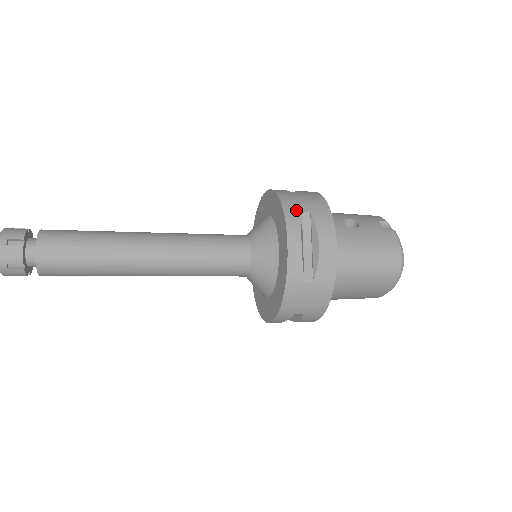
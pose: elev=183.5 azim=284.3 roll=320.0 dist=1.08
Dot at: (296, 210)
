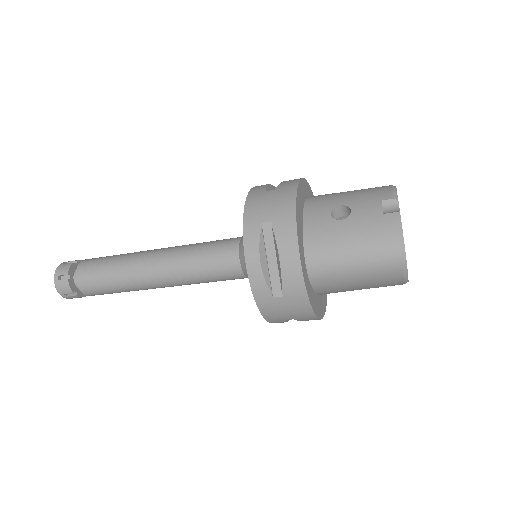
Dot at: (256, 221)
